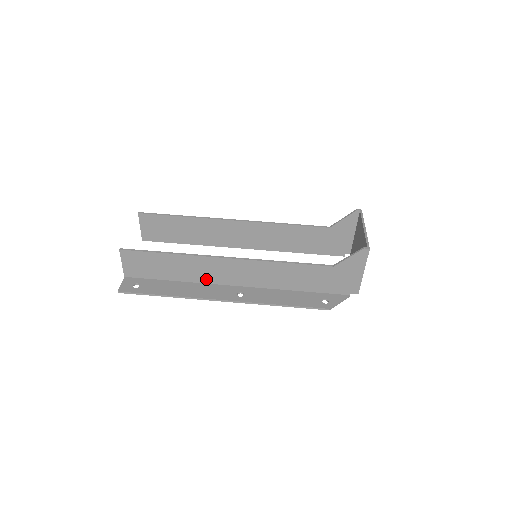
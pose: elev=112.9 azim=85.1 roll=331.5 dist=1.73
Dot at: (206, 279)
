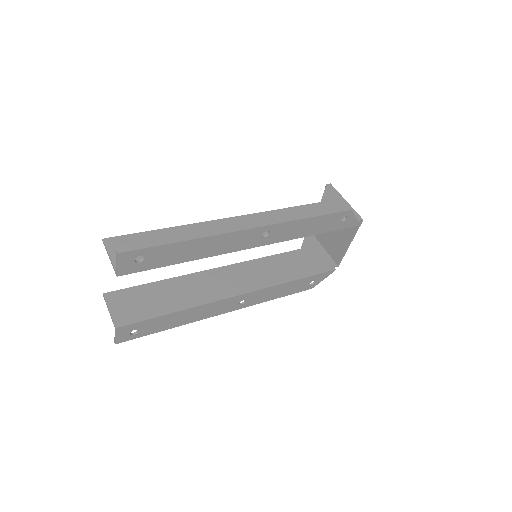
Dot at: occluded
